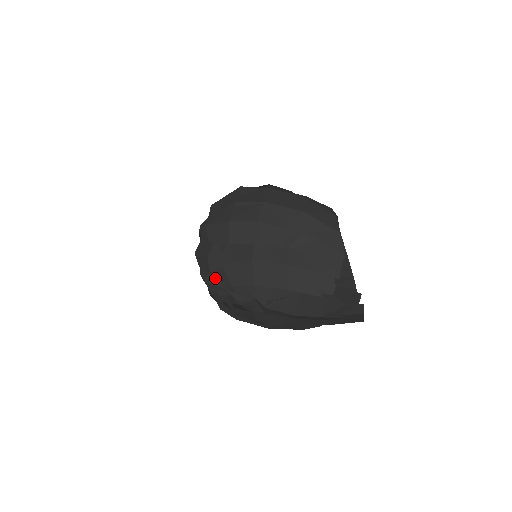
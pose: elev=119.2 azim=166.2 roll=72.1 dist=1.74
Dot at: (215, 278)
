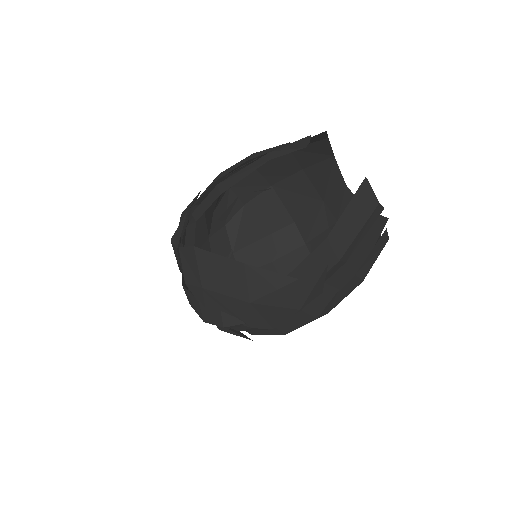
Dot at: occluded
